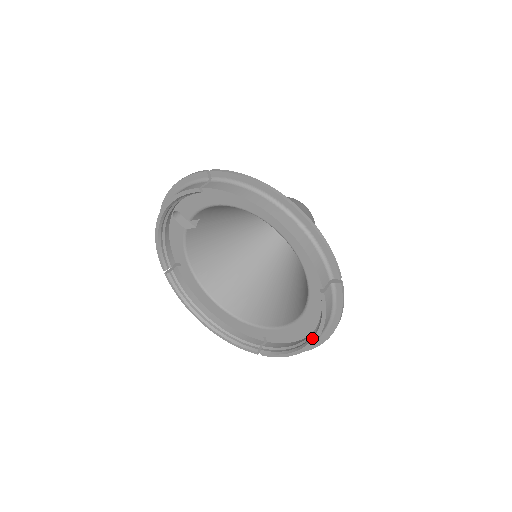
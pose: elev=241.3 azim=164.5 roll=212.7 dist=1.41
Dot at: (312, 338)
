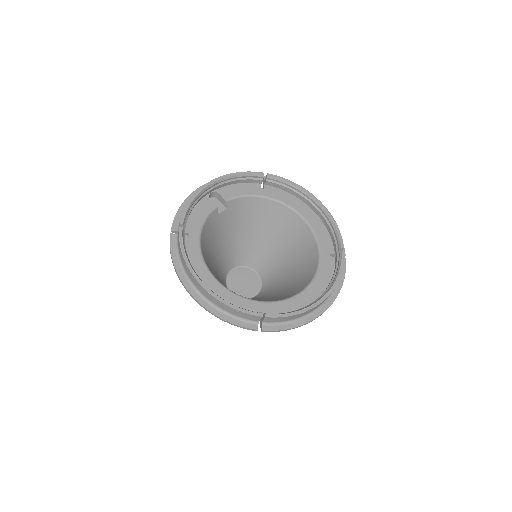
Dot at: (327, 291)
